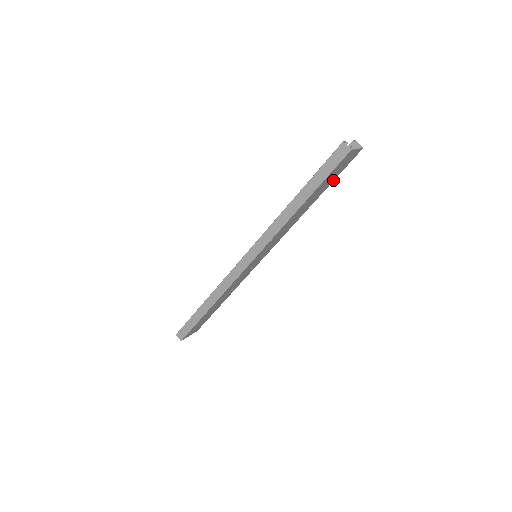
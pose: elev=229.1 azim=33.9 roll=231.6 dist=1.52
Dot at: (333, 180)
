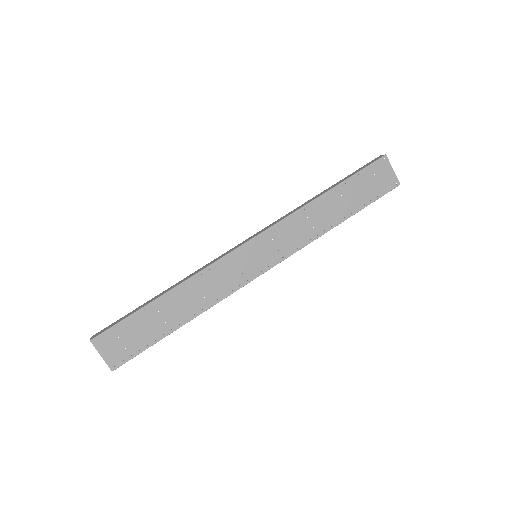
Dot at: (366, 205)
